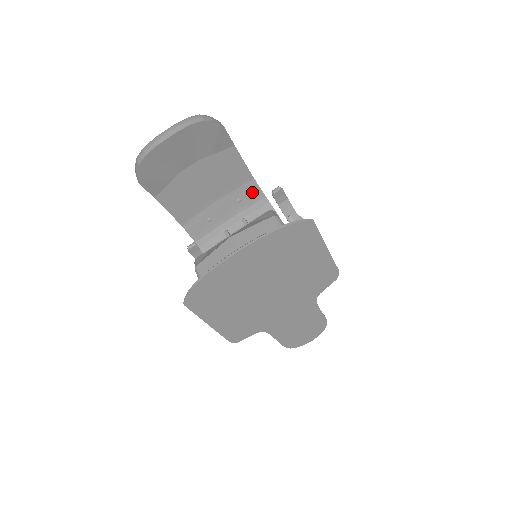
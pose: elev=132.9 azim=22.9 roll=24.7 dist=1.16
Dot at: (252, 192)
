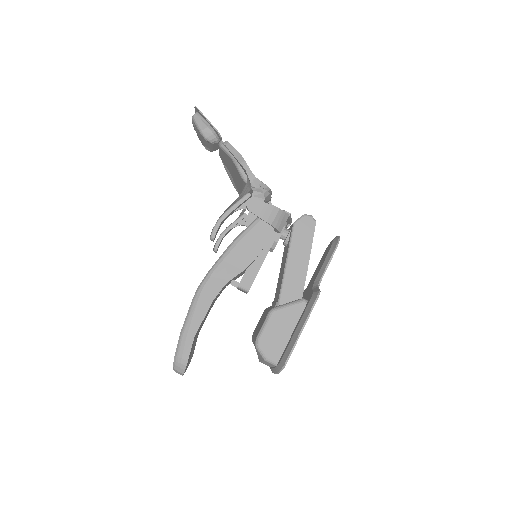
Dot at: occluded
